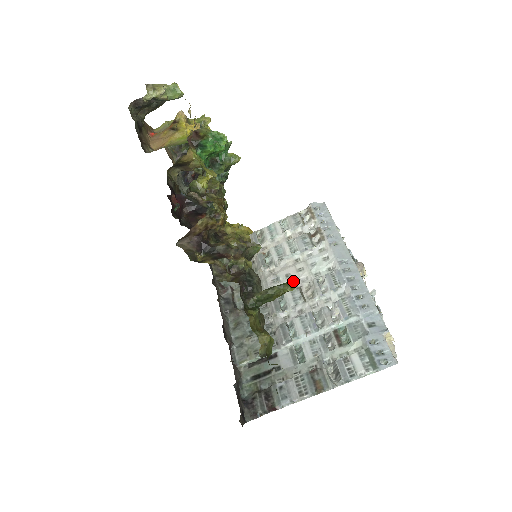
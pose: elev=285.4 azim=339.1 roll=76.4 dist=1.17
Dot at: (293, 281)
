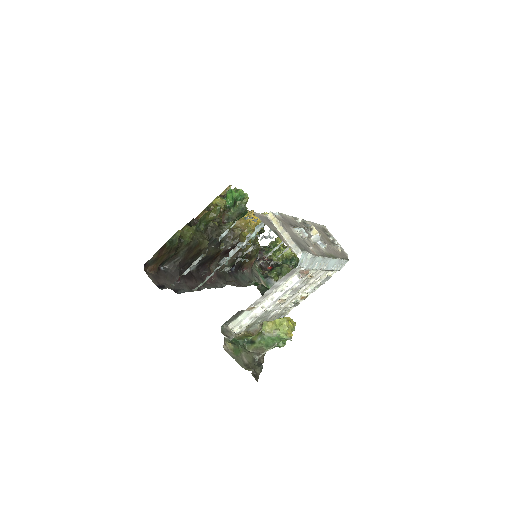
Dot at: occluded
